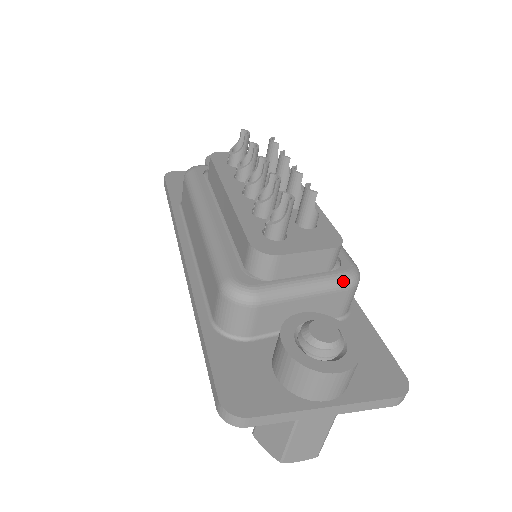
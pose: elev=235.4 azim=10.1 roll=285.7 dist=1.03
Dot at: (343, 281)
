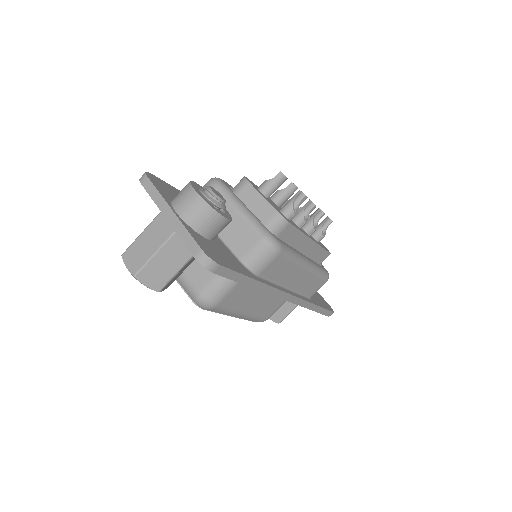
Dot at: (262, 230)
